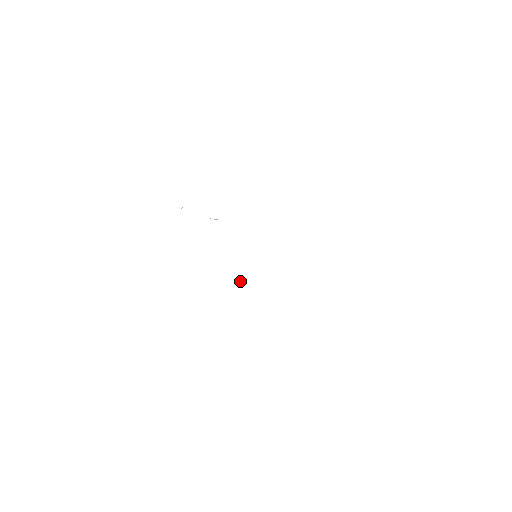
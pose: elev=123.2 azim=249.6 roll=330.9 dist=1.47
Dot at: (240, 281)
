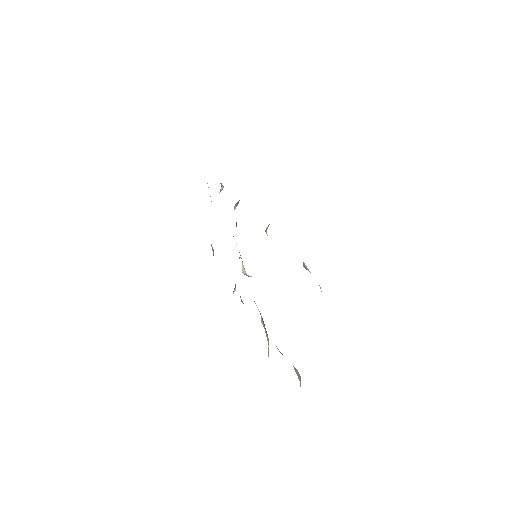
Dot at: (251, 276)
